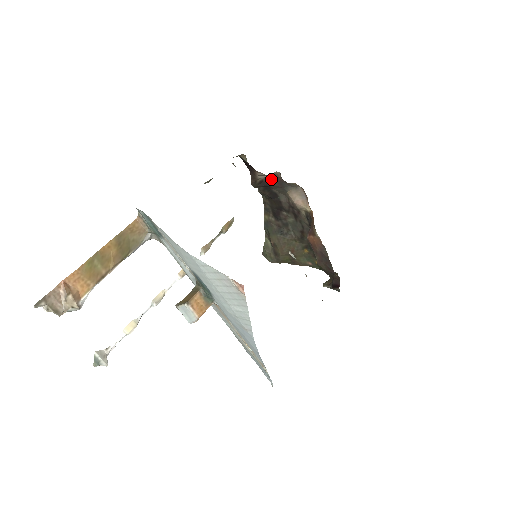
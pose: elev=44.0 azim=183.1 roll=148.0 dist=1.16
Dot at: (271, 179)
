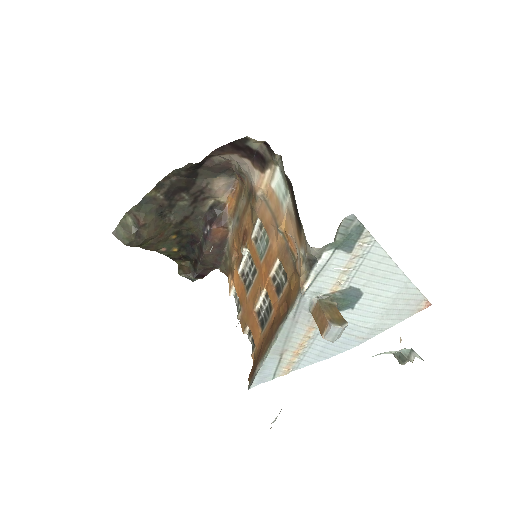
Dot at: (218, 161)
